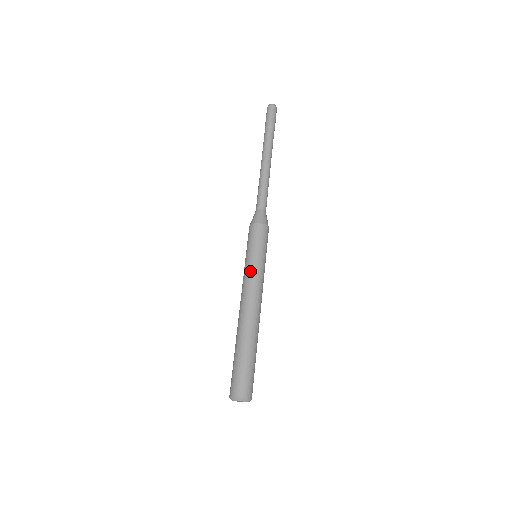
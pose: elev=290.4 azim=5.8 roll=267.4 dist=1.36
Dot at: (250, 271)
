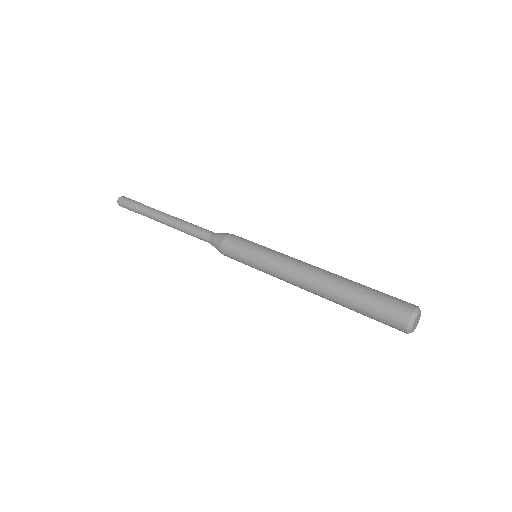
Dot at: (268, 263)
